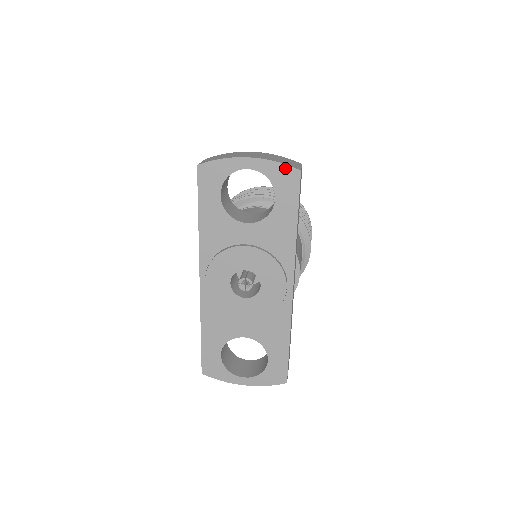
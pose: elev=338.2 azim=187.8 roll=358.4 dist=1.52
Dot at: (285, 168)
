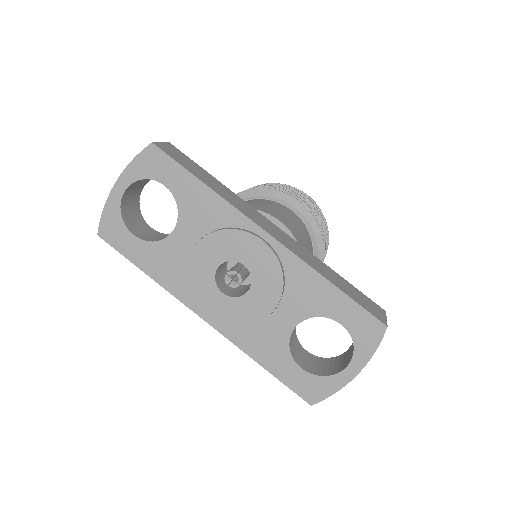
Dot at: (142, 156)
